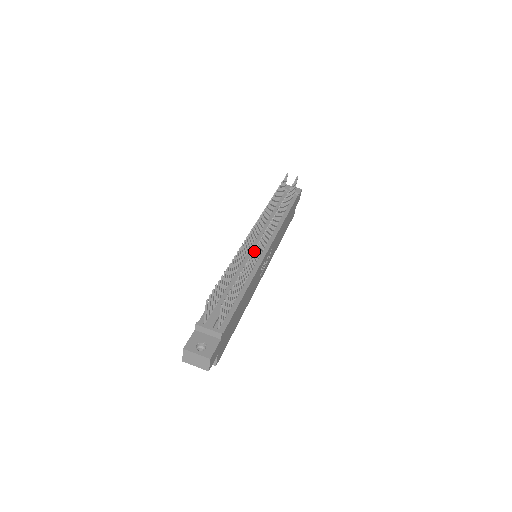
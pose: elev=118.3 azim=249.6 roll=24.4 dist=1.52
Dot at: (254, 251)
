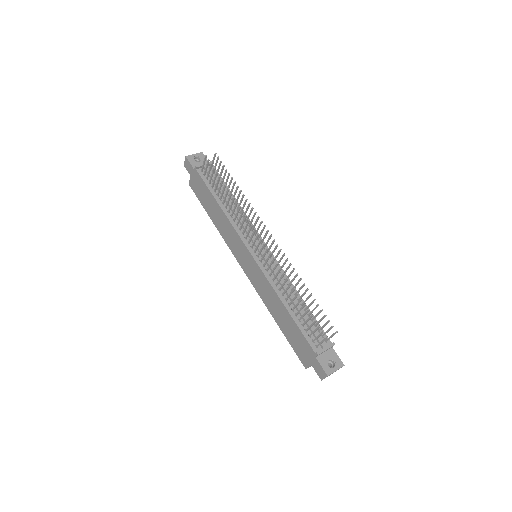
Dot at: occluded
